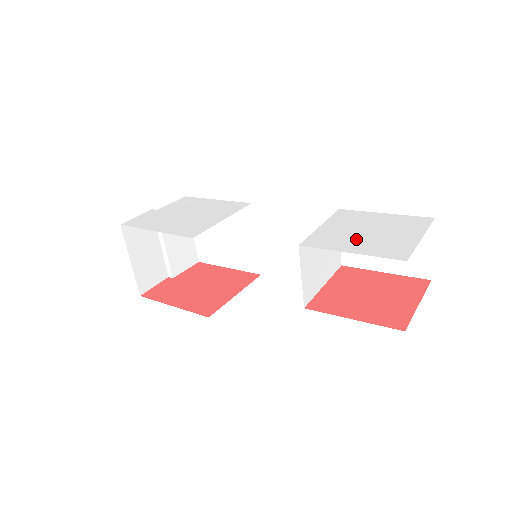
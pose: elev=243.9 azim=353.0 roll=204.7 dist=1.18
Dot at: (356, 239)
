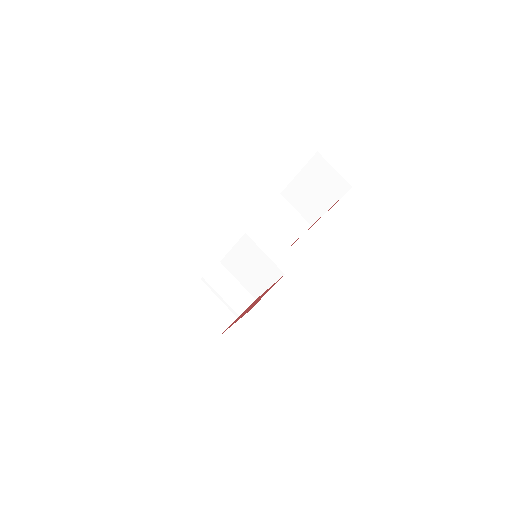
Dot at: occluded
